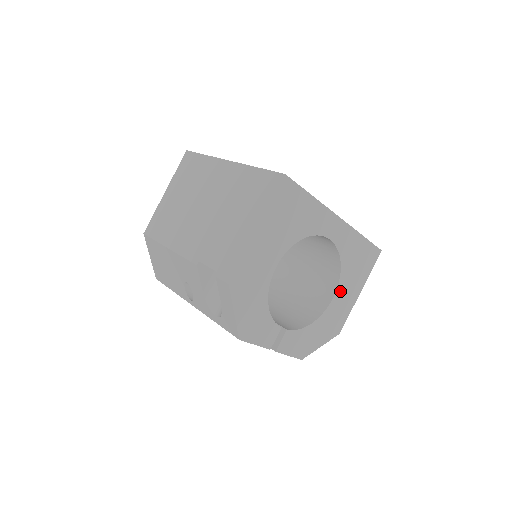
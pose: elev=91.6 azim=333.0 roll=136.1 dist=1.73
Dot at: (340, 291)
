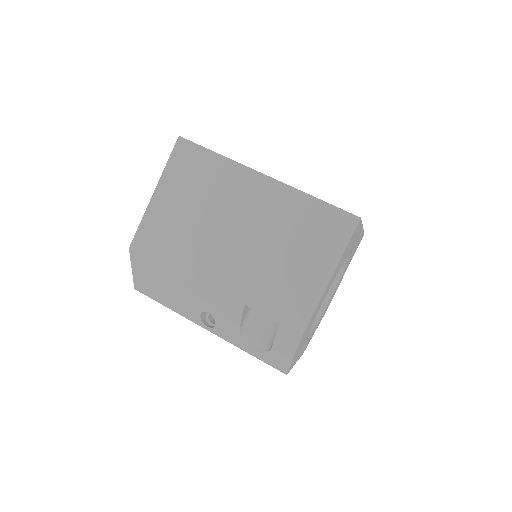
Dot at: occluded
